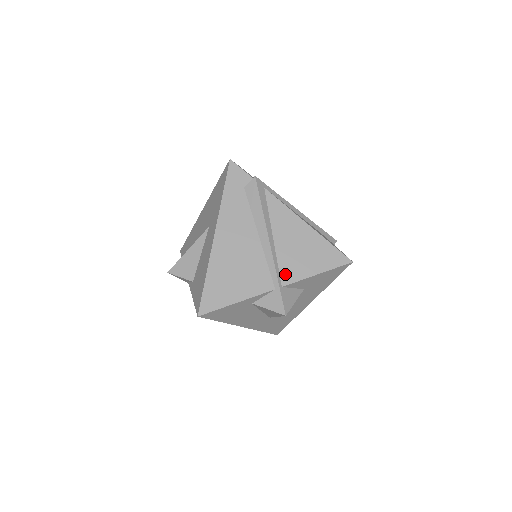
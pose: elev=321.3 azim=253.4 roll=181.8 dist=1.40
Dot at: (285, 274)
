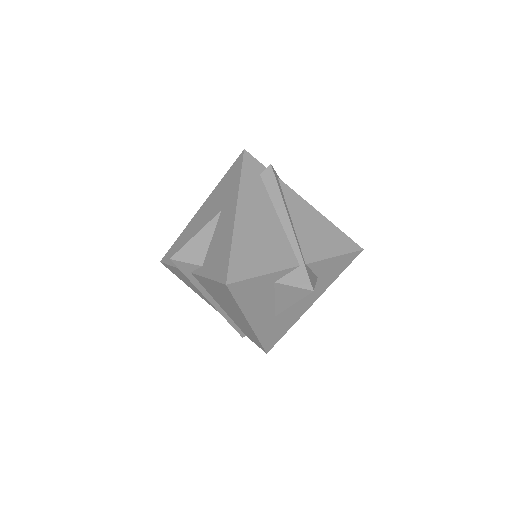
Dot at: (307, 253)
